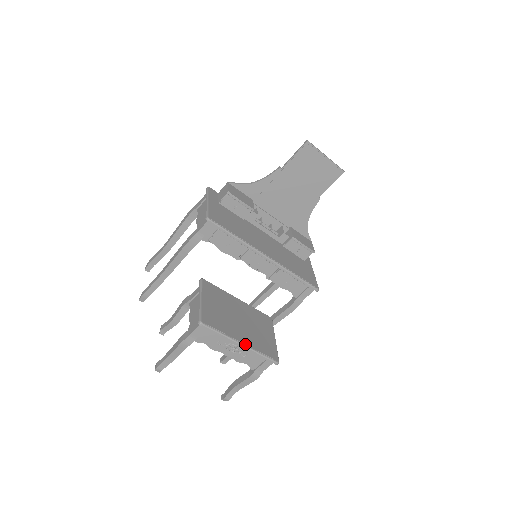
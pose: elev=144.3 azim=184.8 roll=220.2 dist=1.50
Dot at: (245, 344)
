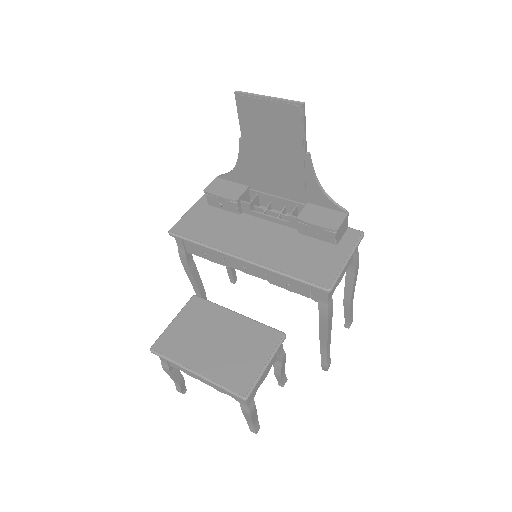
Dot at: (199, 373)
